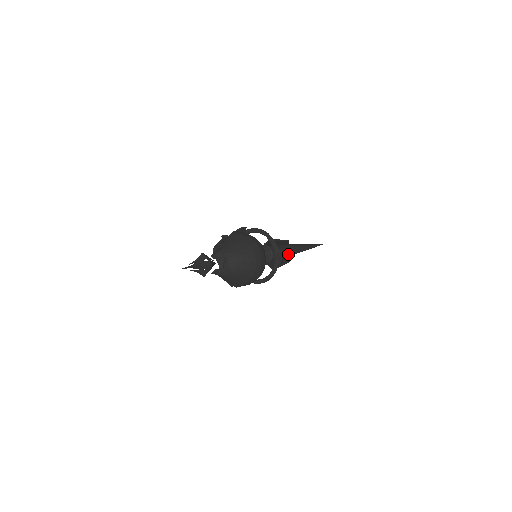
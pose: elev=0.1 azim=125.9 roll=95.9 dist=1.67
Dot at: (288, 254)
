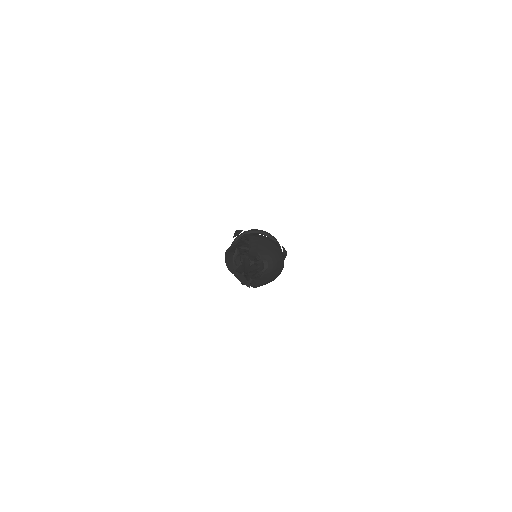
Dot at: occluded
